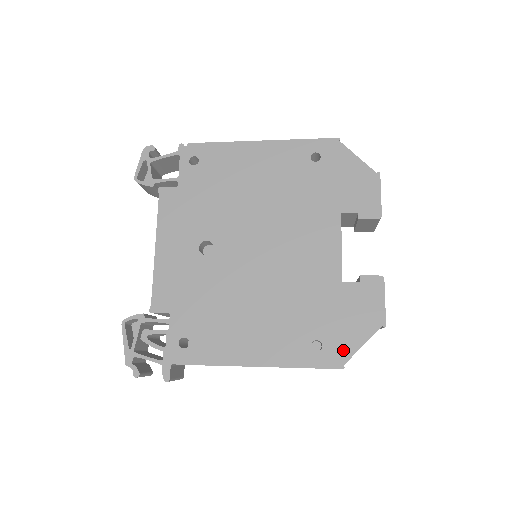
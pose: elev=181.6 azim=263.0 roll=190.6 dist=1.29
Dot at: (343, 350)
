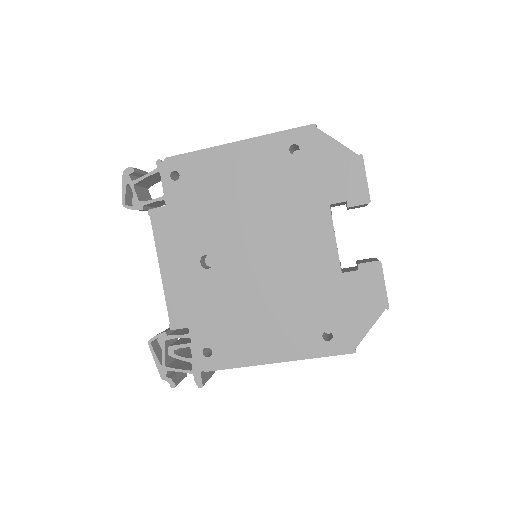
Dot at: (352, 336)
